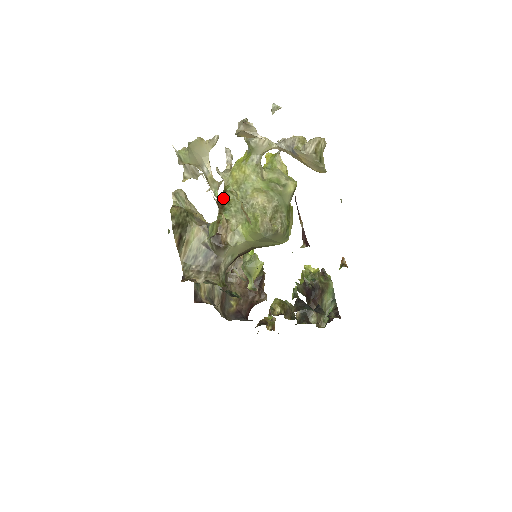
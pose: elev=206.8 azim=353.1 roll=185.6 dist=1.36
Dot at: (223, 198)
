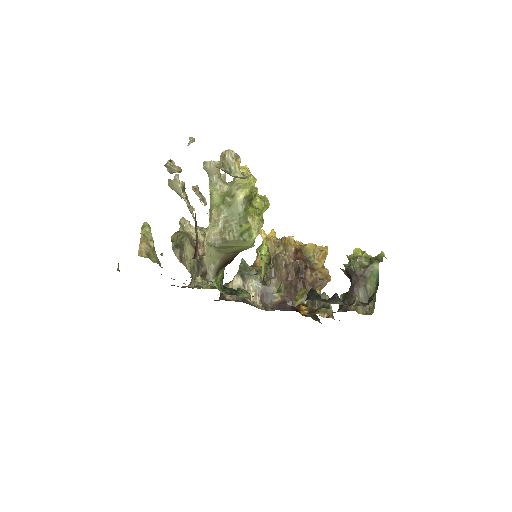
Dot at: occluded
